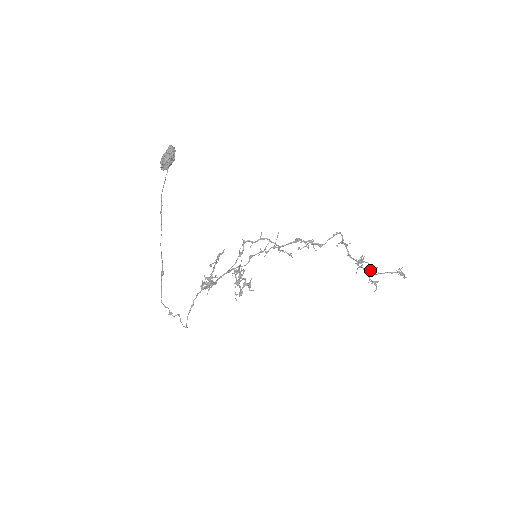
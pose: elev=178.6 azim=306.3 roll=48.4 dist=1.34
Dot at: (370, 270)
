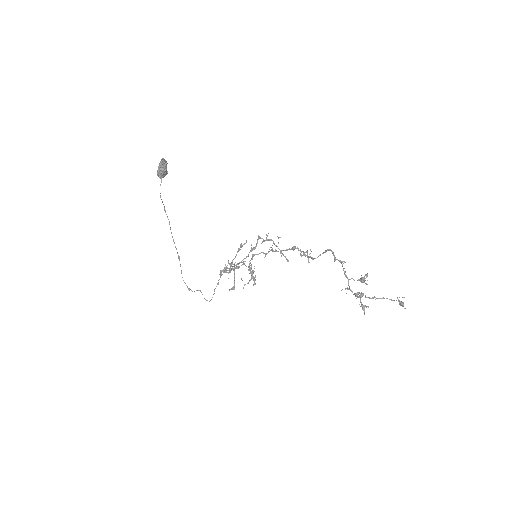
Dot at: (354, 294)
